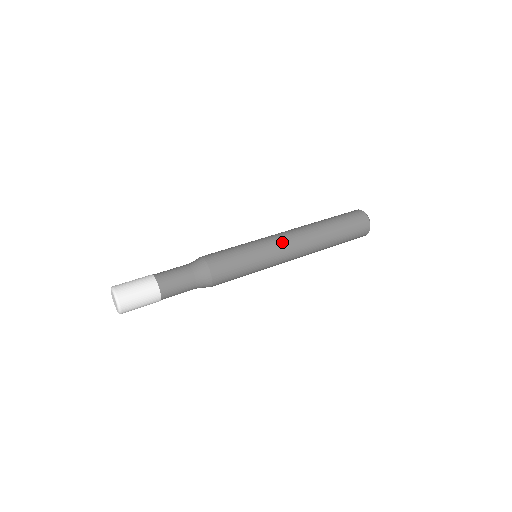
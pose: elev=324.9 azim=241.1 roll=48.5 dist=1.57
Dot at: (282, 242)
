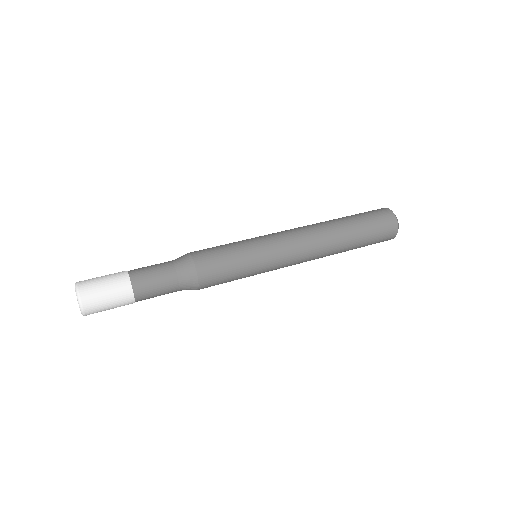
Dot at: (285, 236)
